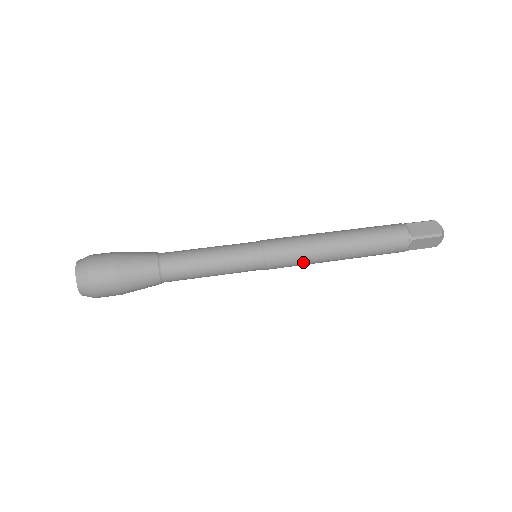
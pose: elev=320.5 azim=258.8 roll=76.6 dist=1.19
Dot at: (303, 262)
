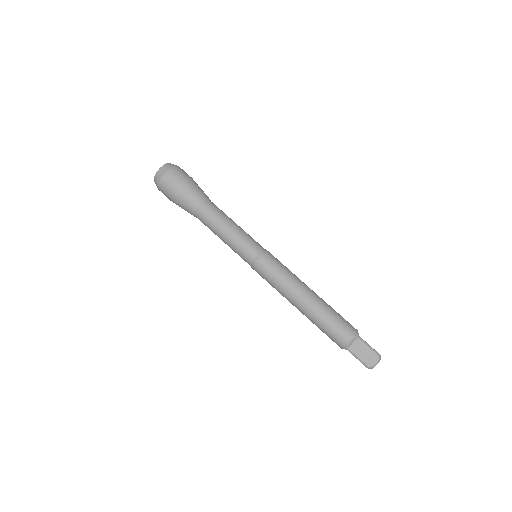
Dot at: occluded
